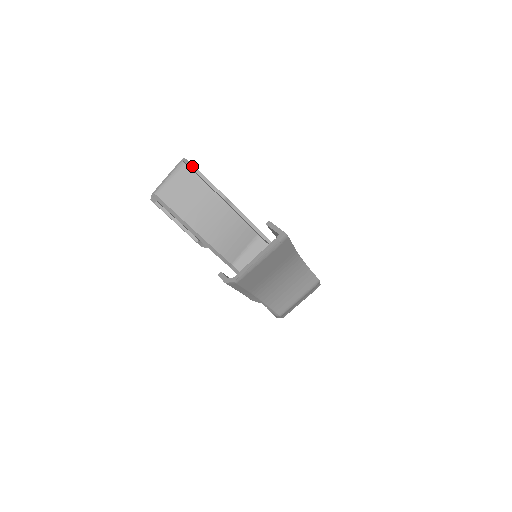
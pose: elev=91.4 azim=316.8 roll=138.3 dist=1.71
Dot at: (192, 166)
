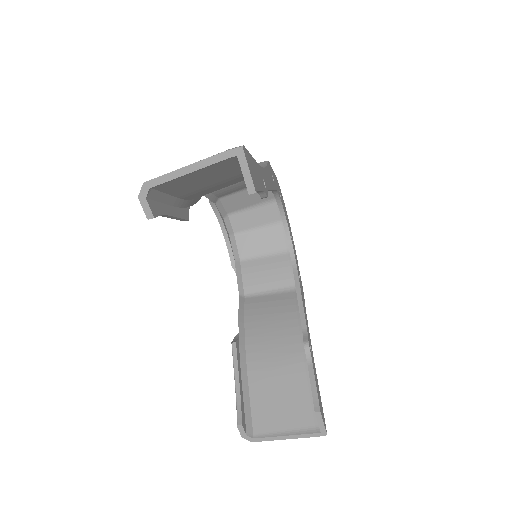
Dot at: (253, 193)
